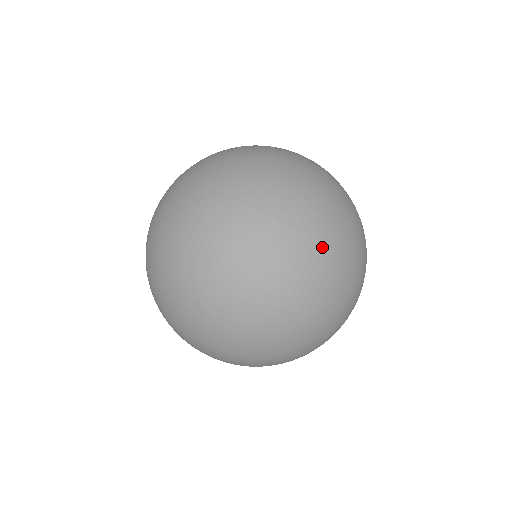
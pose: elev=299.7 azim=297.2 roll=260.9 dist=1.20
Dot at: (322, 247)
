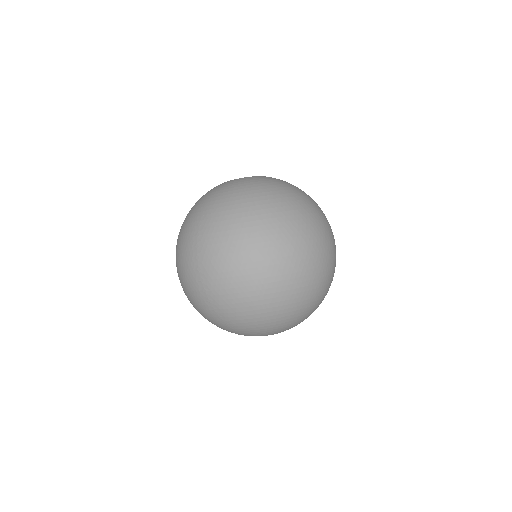
Dot at: (221, 318)
